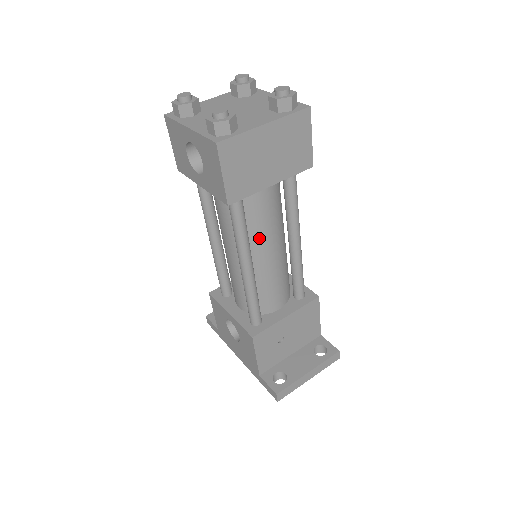
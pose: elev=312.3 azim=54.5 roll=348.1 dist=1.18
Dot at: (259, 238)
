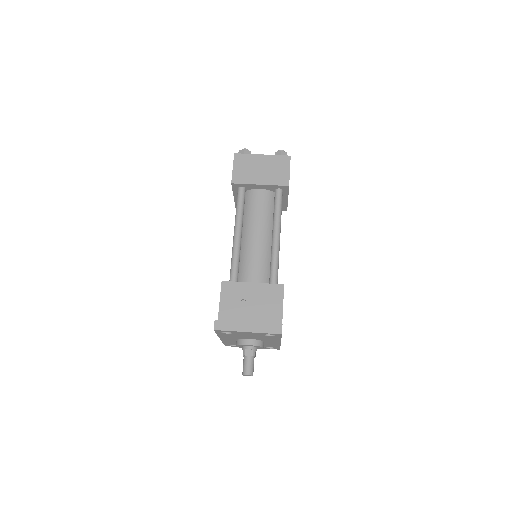
Dot at: (251, 223)
